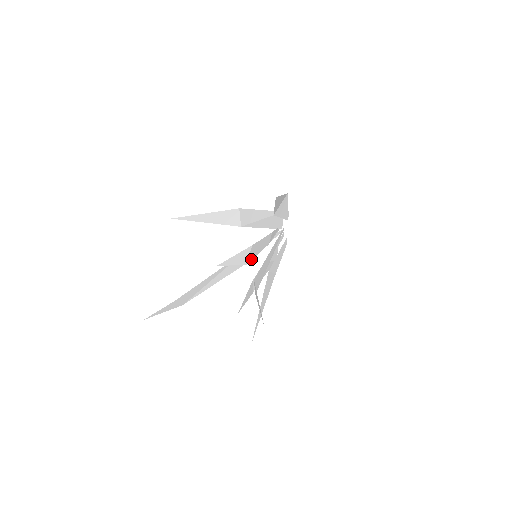
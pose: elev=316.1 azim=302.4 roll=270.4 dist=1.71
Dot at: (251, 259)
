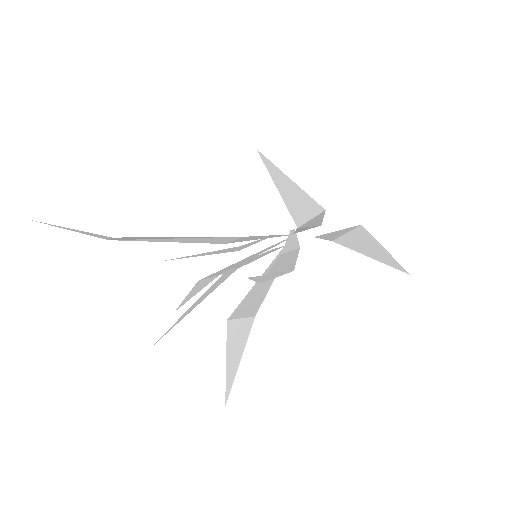
Dot at: occluded
